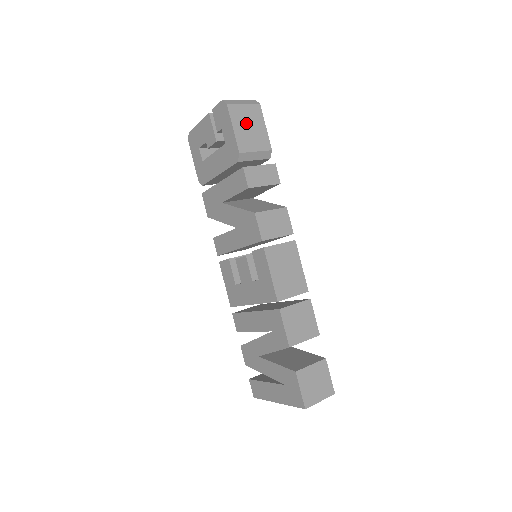
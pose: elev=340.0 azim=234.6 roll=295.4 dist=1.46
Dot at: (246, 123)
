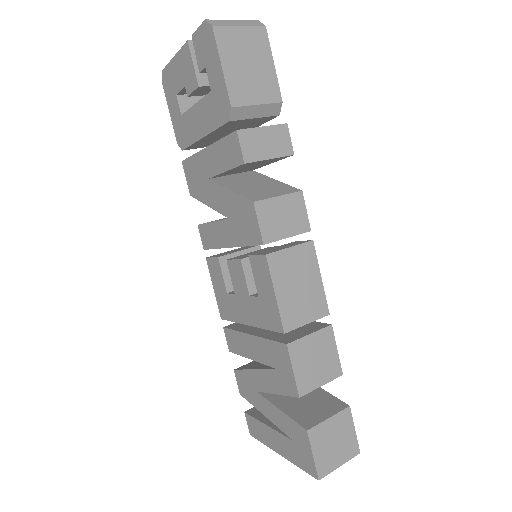
Dot at: (243, 58)
